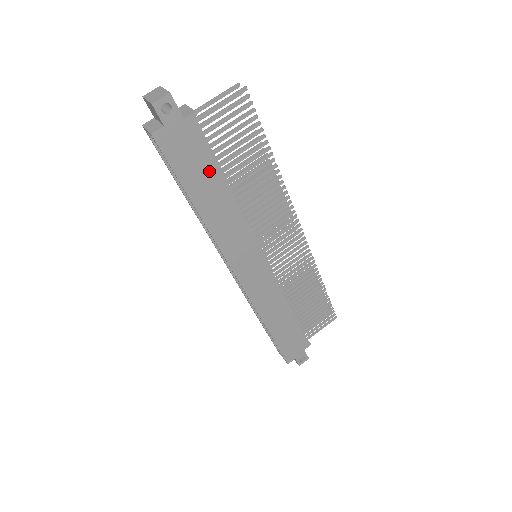
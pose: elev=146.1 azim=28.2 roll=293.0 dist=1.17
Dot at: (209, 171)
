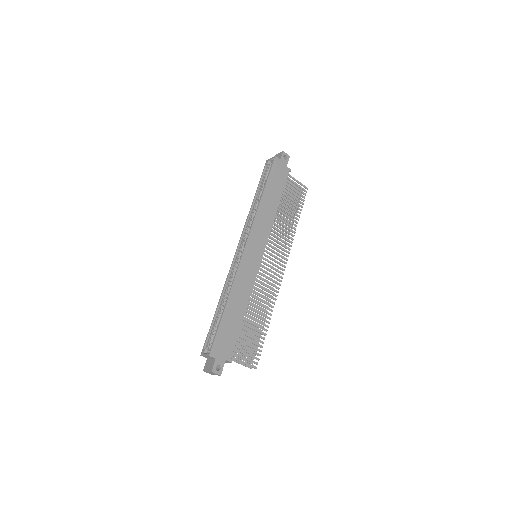
Dot at: (278, 190)
